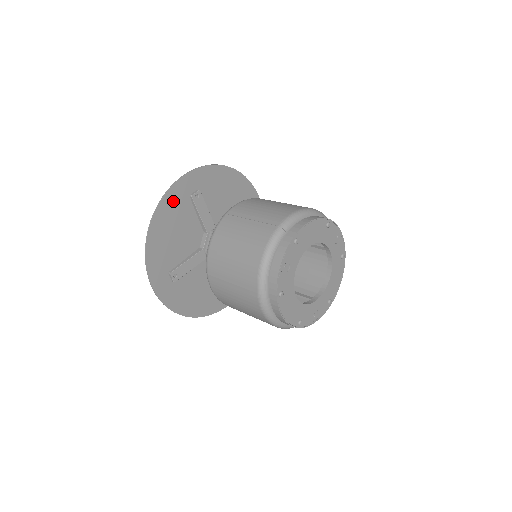
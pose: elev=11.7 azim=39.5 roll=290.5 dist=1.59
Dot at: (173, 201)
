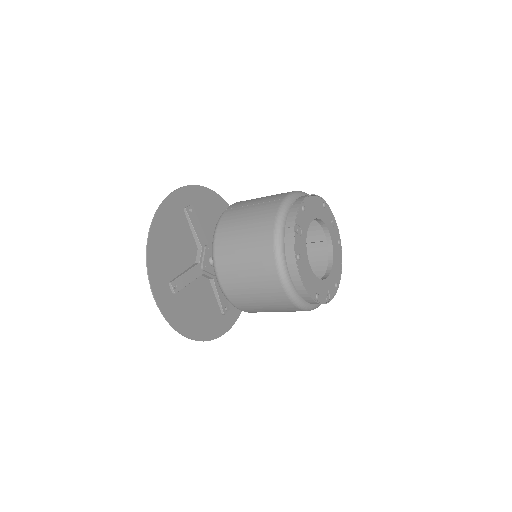
Dot at: (169, 211)
